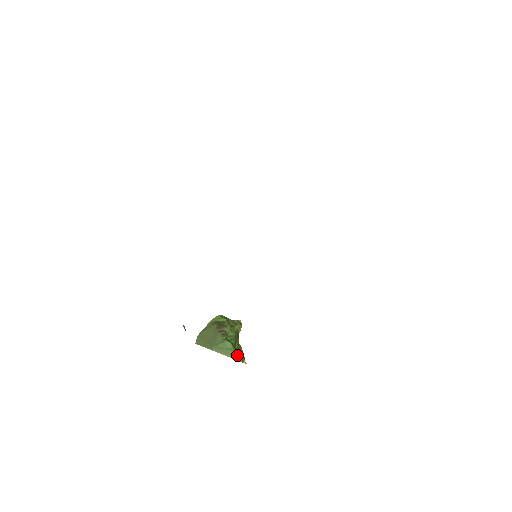
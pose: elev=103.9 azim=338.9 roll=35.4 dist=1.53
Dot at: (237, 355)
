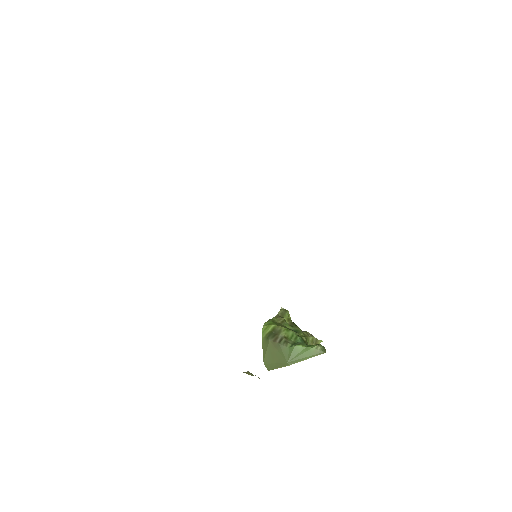
Dot at: (315, 351)
